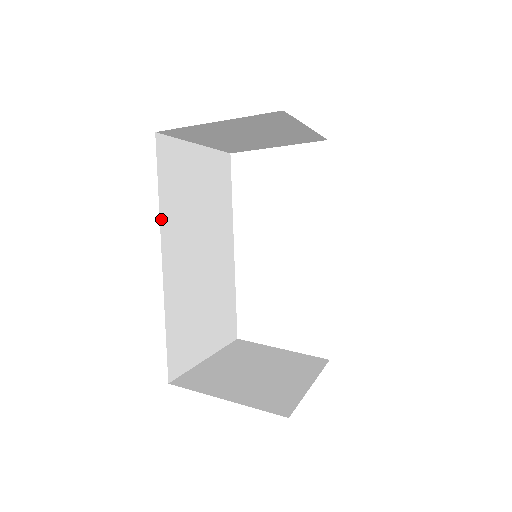
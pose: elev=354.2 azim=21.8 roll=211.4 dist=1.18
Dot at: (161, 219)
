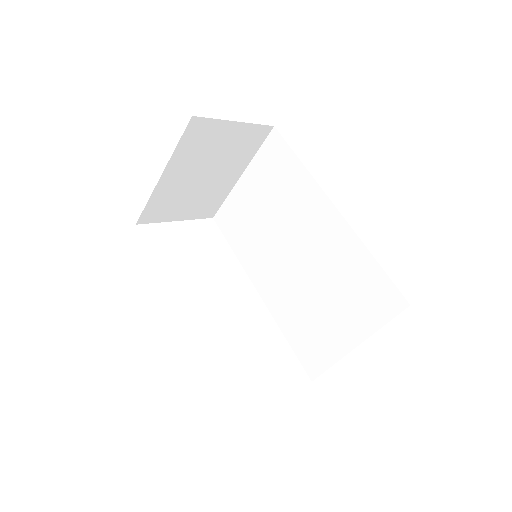
Dot at: occluded
